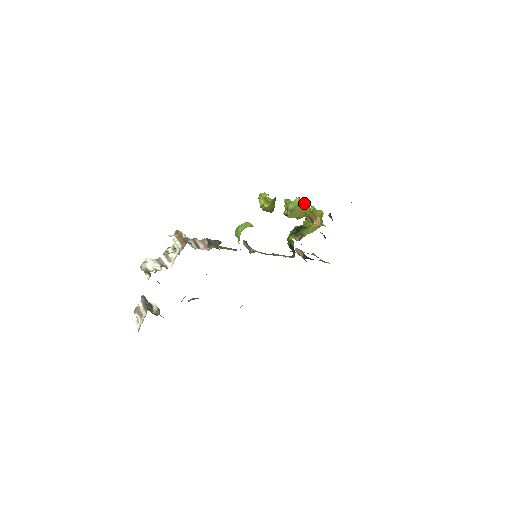
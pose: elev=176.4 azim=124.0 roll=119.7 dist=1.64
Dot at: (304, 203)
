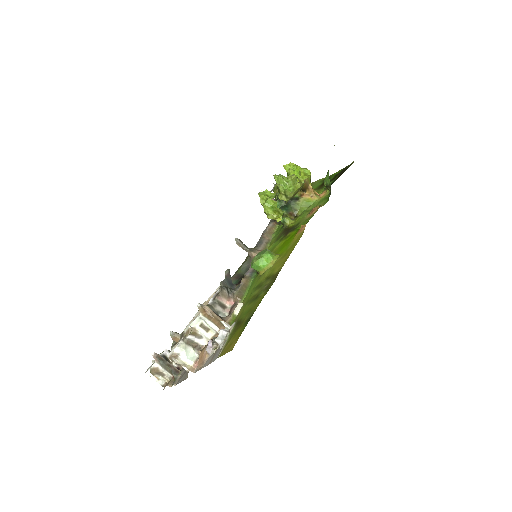
Dot at: occluded
